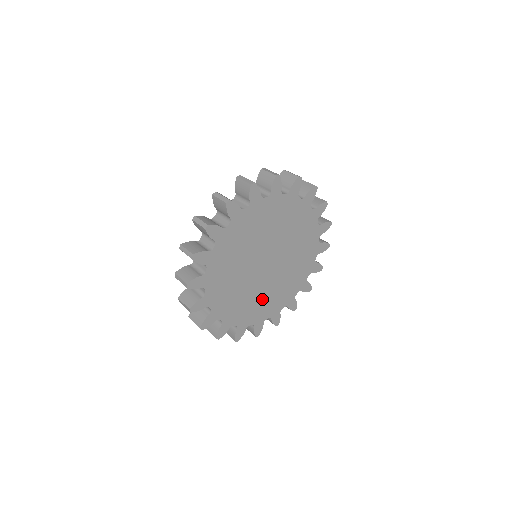
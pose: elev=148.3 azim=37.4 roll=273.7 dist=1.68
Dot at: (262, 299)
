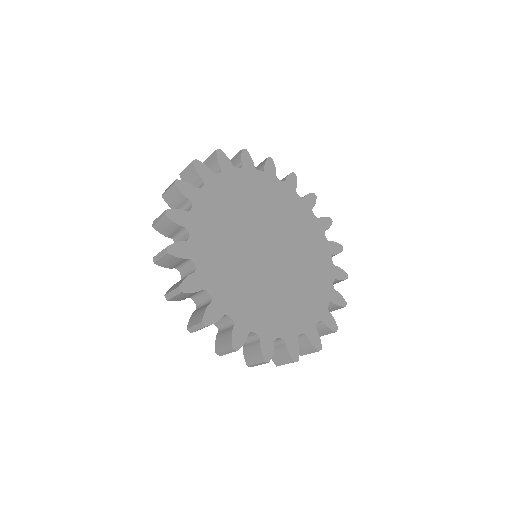
Dot at: (241, 281)
